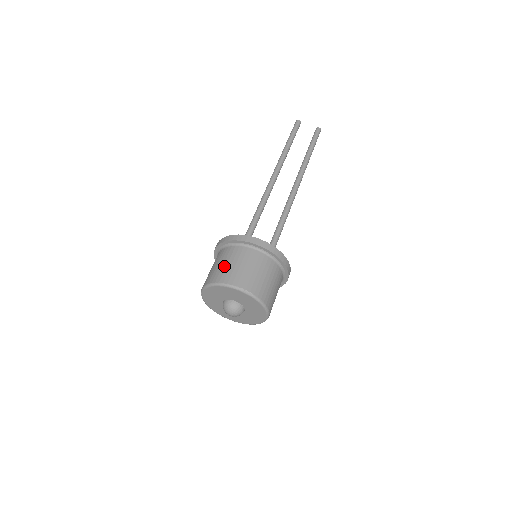
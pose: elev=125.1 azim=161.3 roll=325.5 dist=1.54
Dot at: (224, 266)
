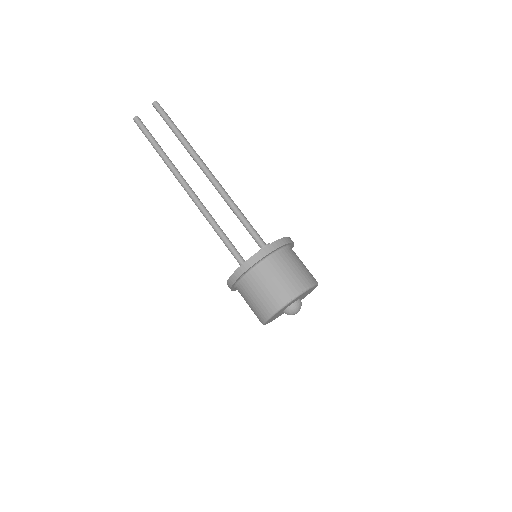
Dot at: (257, 300)
